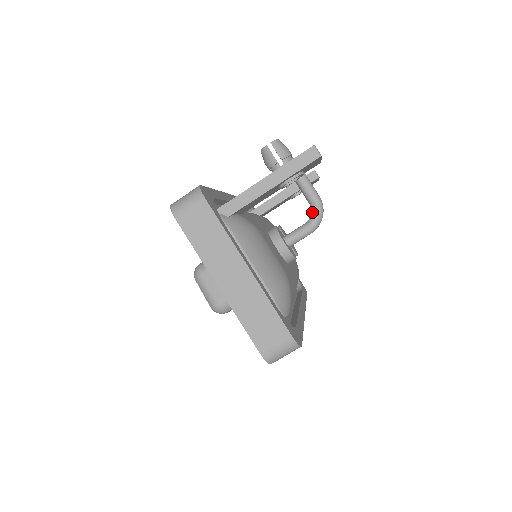
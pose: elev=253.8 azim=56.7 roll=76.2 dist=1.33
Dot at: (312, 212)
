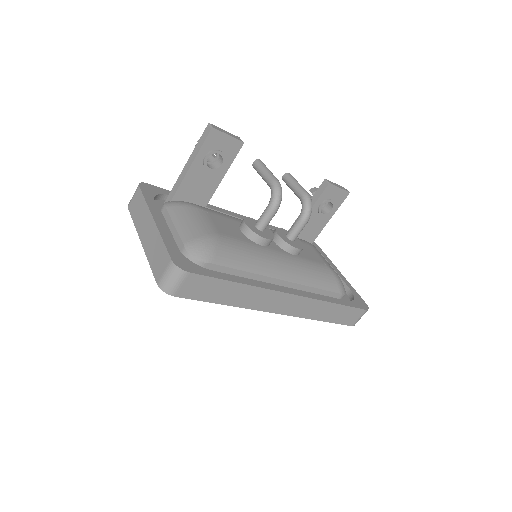
Dot at: (271, 193)
